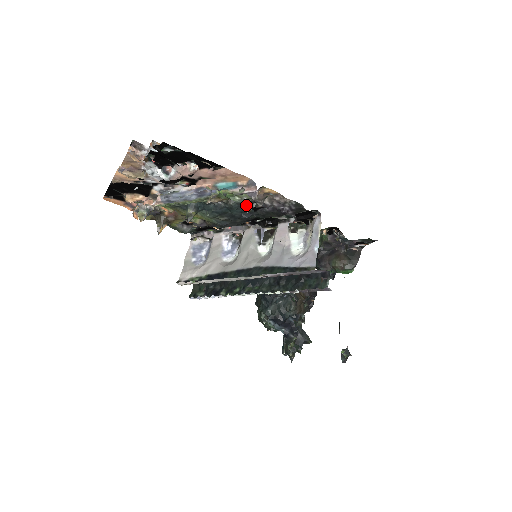
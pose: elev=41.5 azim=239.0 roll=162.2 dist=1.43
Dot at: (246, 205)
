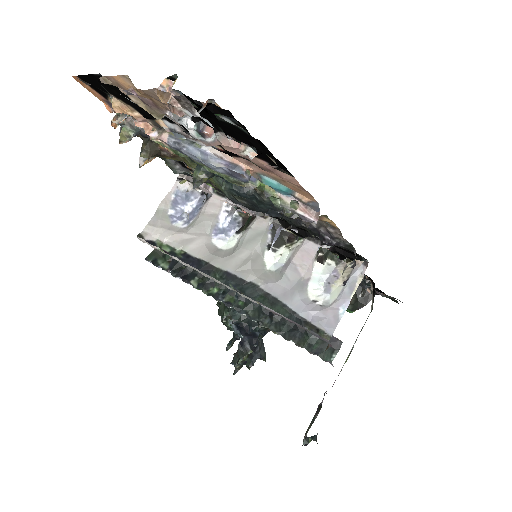
Dot at: occluded
